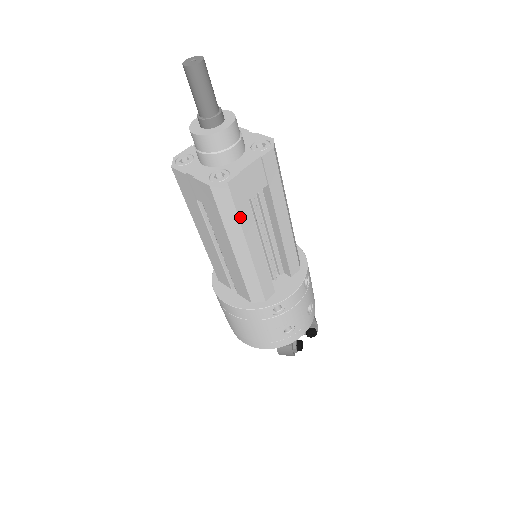
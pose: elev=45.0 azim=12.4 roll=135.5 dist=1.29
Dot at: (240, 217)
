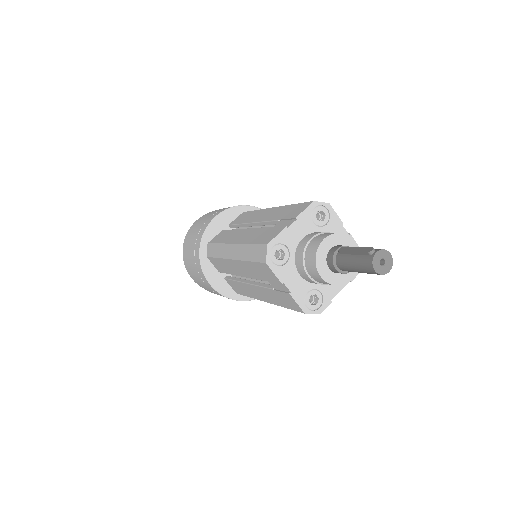
Dot at: occluded
